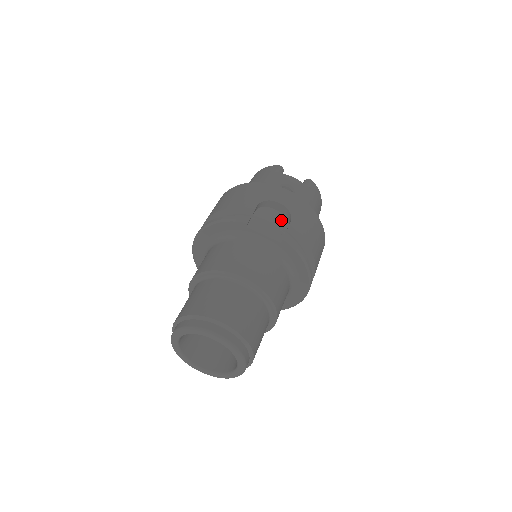
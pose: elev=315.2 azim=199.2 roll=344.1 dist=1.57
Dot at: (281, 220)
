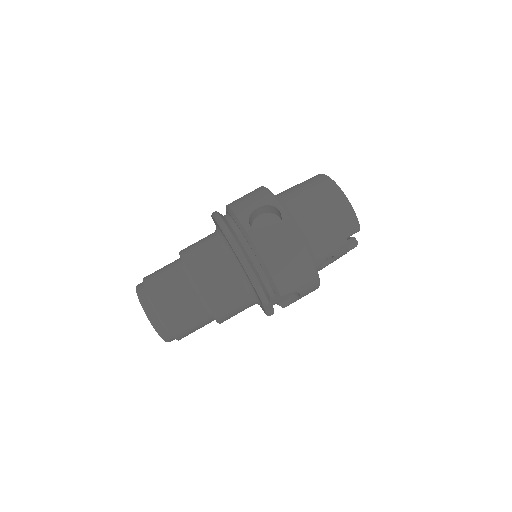
Dot at: (287, 296)
